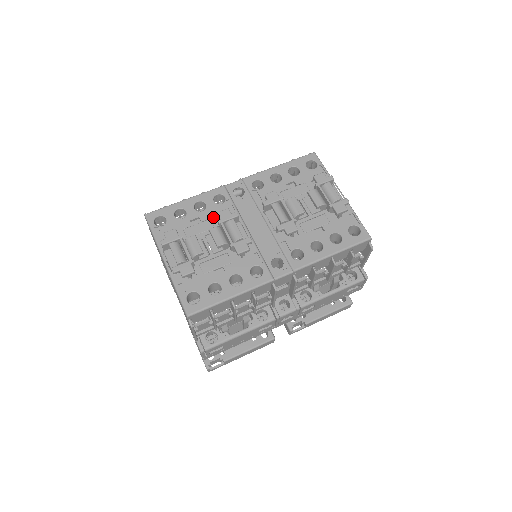
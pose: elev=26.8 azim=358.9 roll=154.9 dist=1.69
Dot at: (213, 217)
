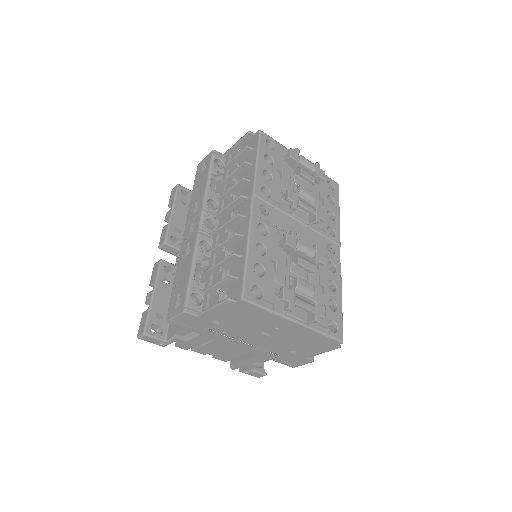
Dot at: (277, 250)
